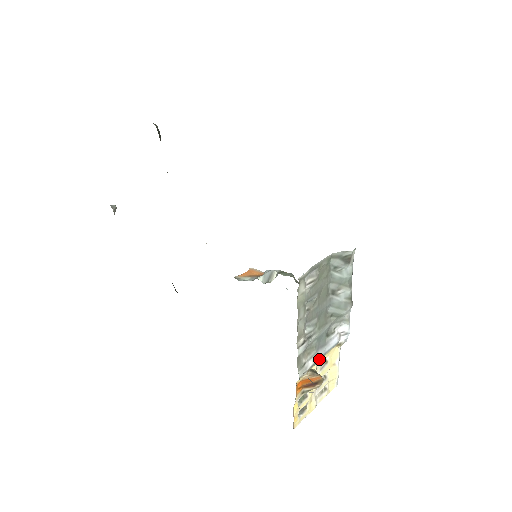
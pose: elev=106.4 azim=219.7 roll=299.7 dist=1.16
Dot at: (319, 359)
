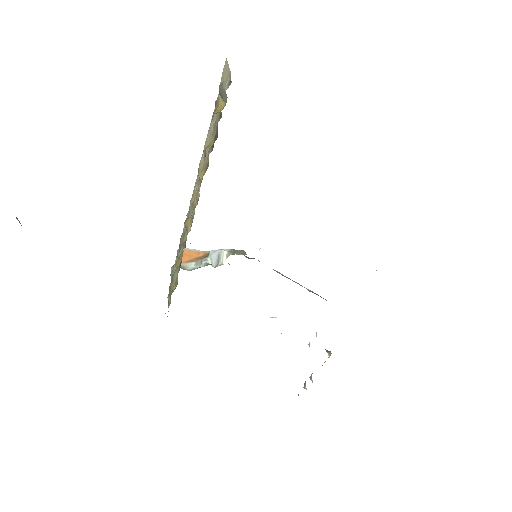
Dot at: occluded
